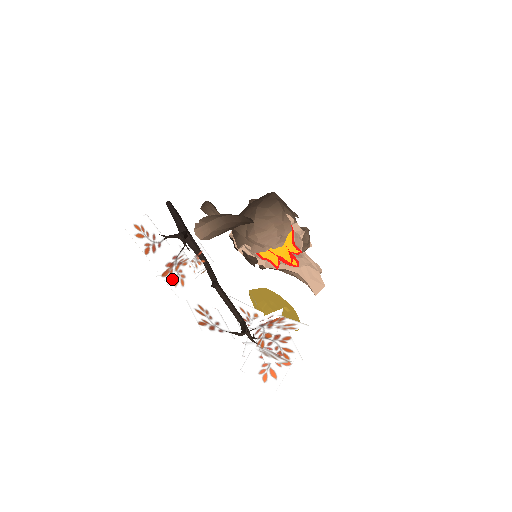
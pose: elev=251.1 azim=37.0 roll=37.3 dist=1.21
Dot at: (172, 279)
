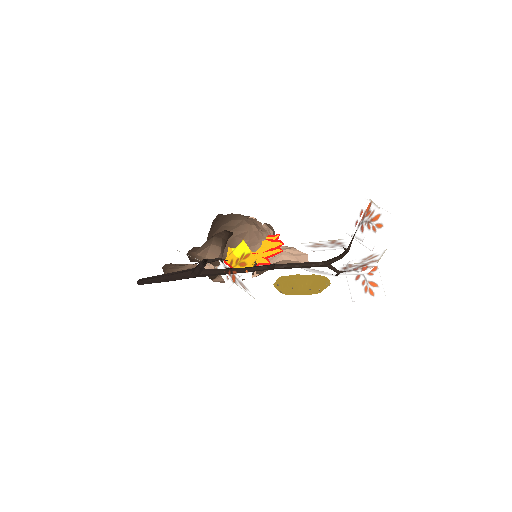
Dot at: (239, 285)
